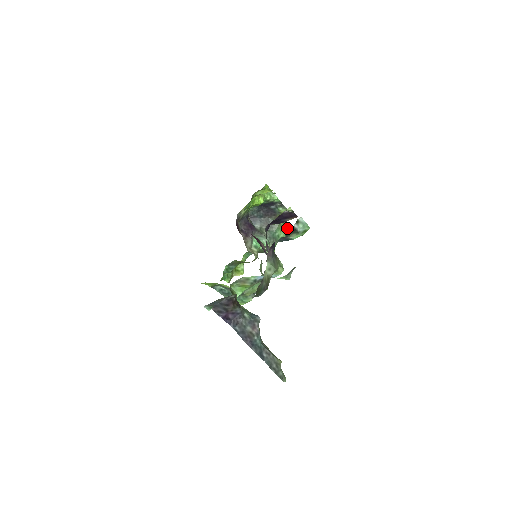
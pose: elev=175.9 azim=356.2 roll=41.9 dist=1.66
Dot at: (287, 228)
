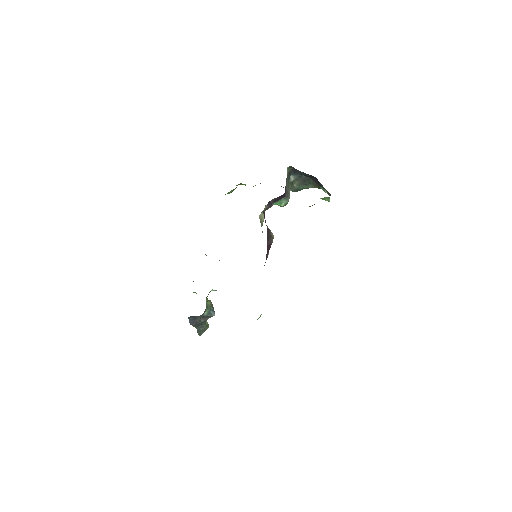
Dot at: occluded
